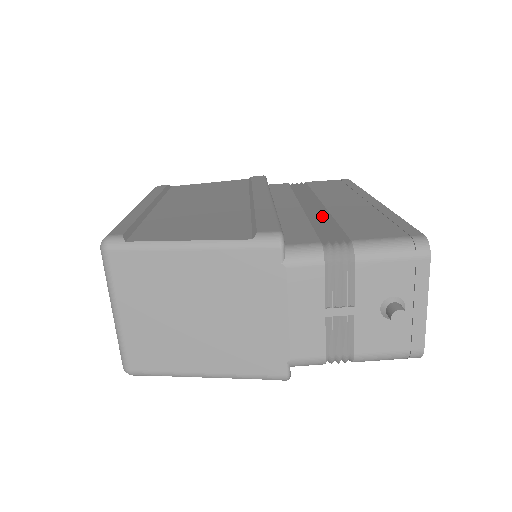
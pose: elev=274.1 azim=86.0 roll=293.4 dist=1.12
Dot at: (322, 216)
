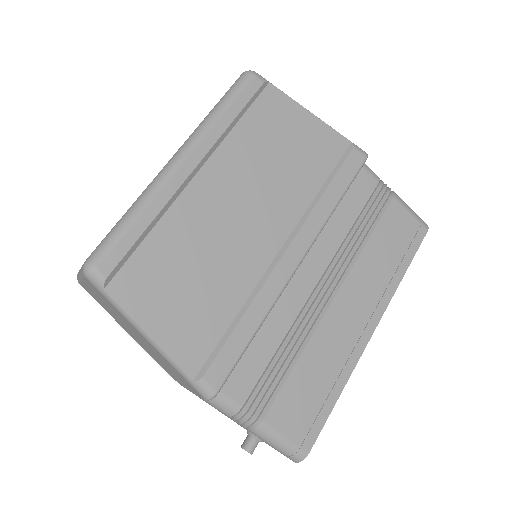
Dot at: (304, 333)
